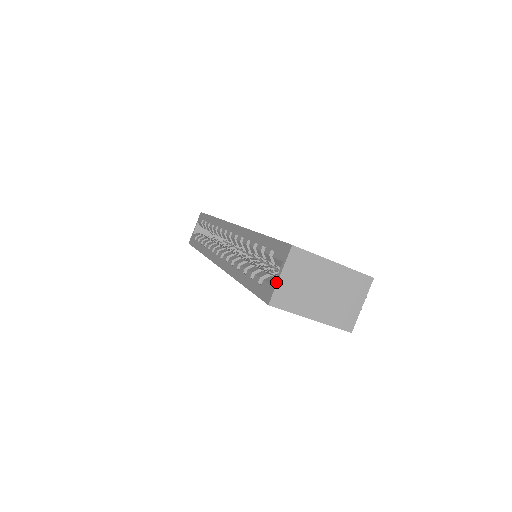
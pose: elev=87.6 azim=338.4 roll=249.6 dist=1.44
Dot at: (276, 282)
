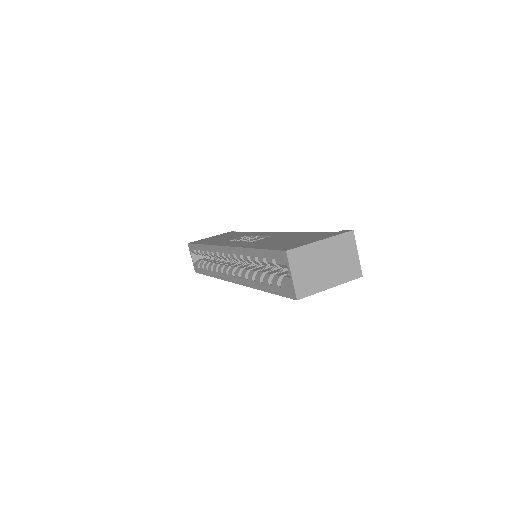
Dot at: (292, 282)
